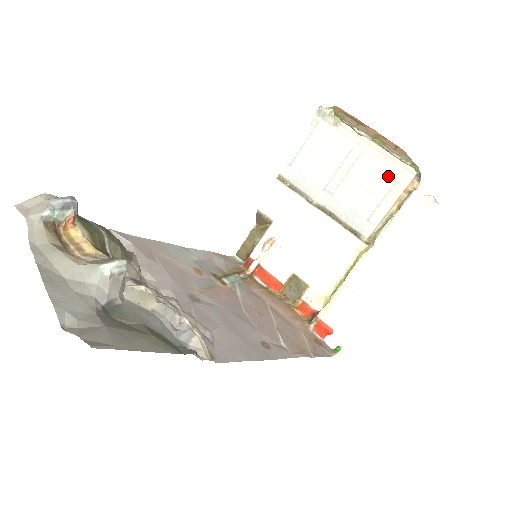
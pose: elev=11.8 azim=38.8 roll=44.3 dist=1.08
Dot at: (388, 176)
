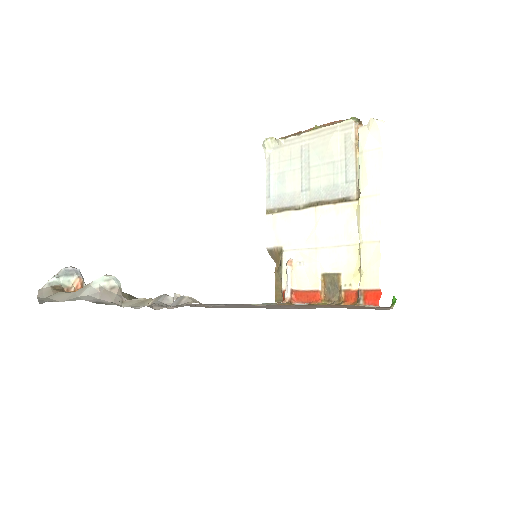
Dot at: (337, 140)
